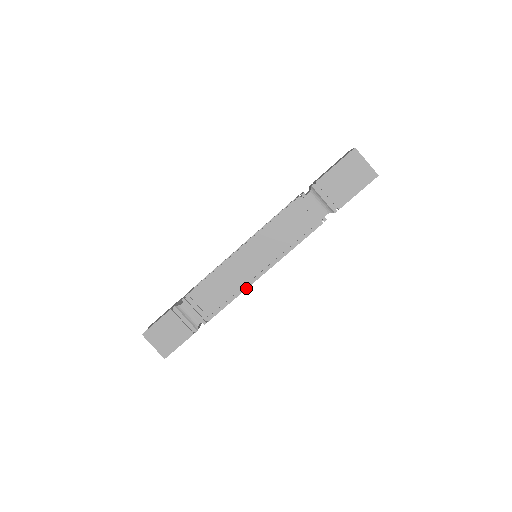
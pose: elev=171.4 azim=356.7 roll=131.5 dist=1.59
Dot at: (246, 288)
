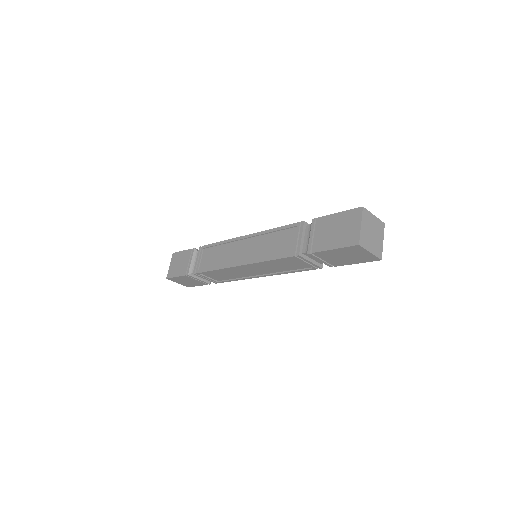
Dot at: (225, 268)
